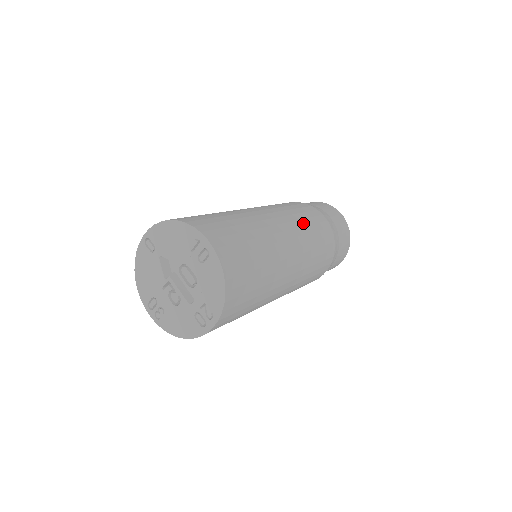
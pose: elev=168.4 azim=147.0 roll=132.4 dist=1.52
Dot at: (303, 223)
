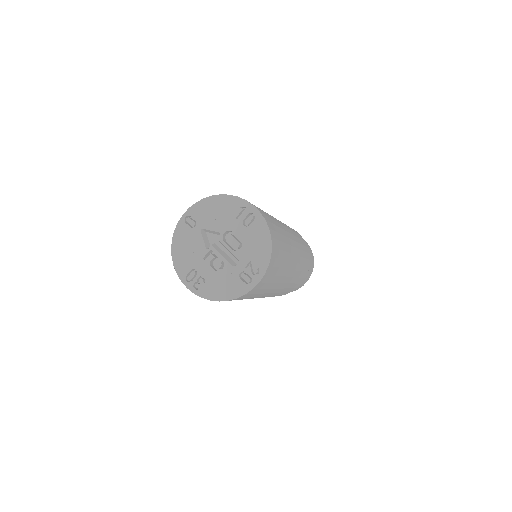
Dot at: (291, 229)
